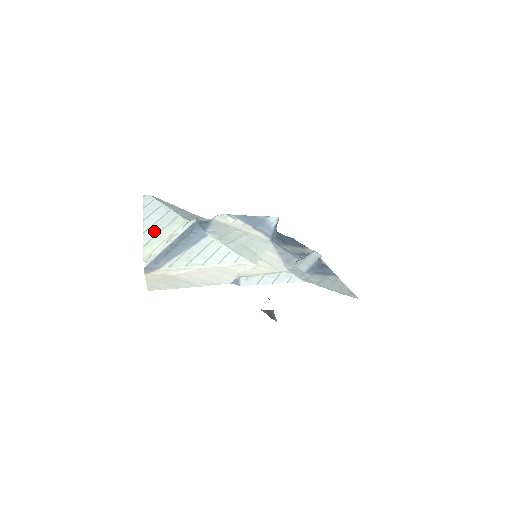
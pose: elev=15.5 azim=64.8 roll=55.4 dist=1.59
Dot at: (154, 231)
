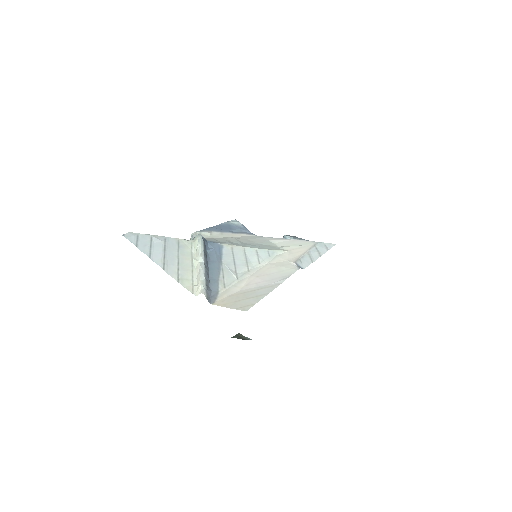
Dot at: (172, 263)
